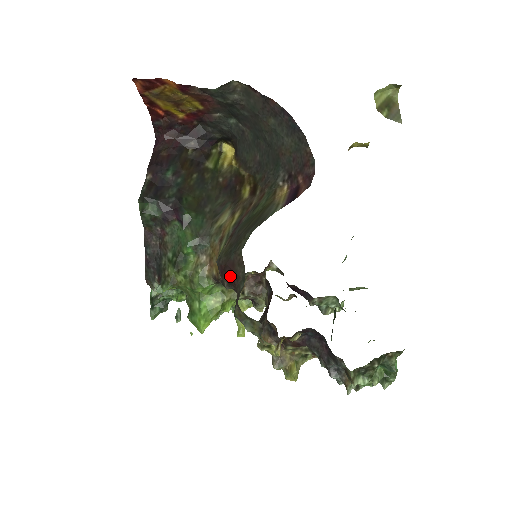
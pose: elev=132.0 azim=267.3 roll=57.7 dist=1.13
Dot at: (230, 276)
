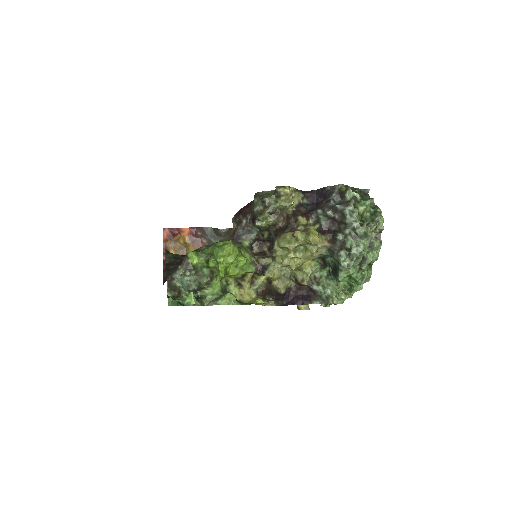
Dot at: (245, 209)
